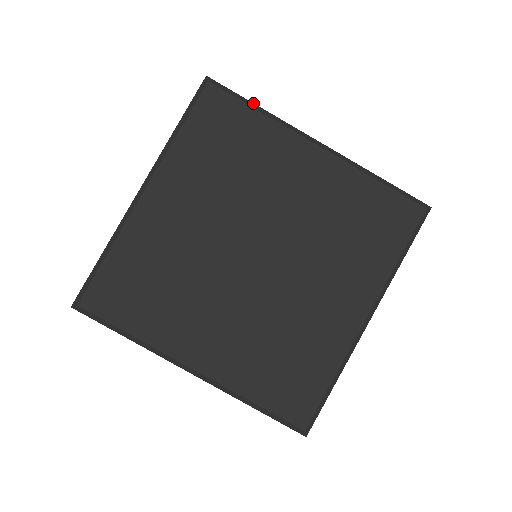
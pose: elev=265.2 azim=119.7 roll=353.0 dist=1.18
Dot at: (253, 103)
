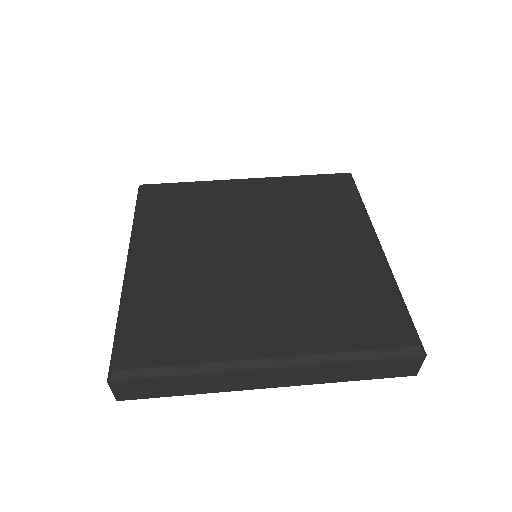
Dot at: occluded
